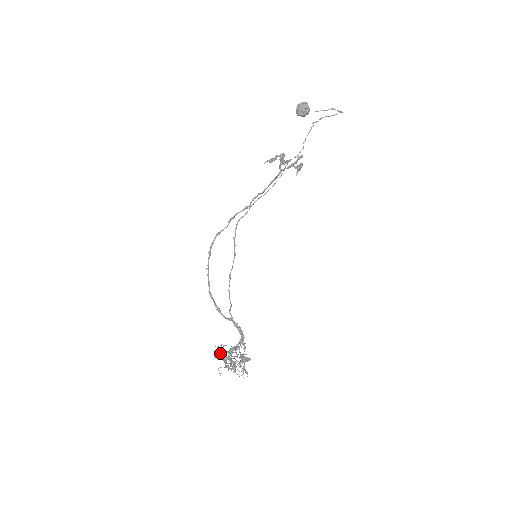
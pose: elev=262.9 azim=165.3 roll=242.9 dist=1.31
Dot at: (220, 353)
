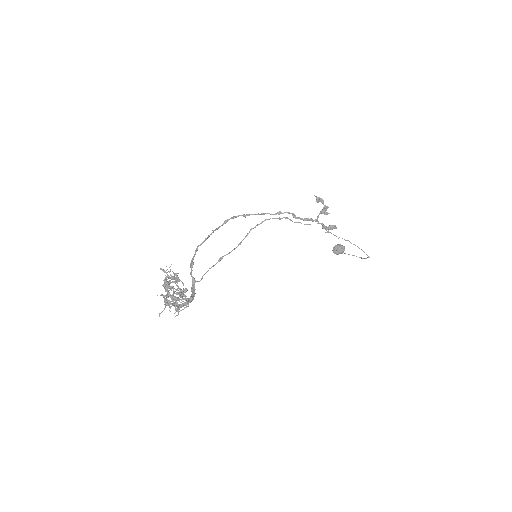
Dot at: (168, 275)
